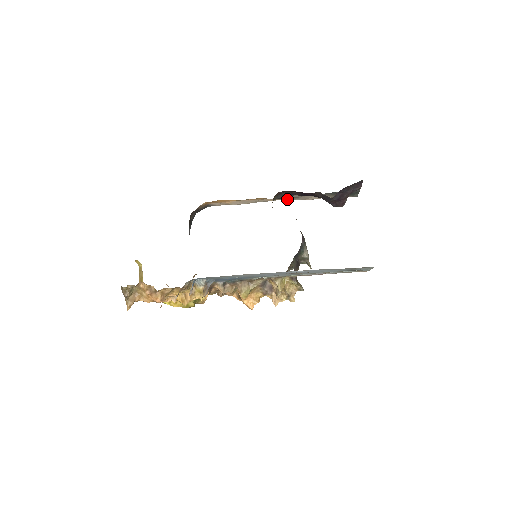
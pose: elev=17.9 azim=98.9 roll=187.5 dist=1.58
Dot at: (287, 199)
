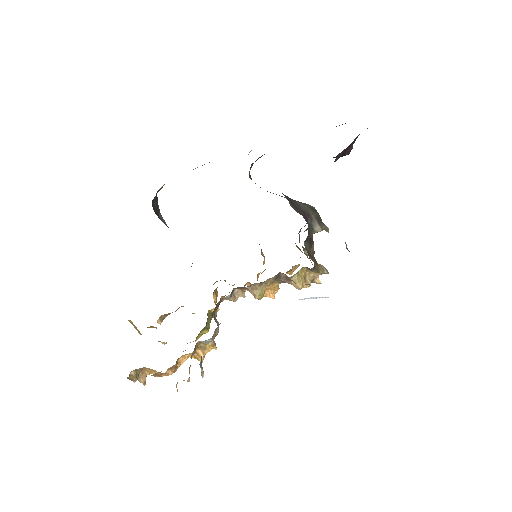
Dot at: occluded
